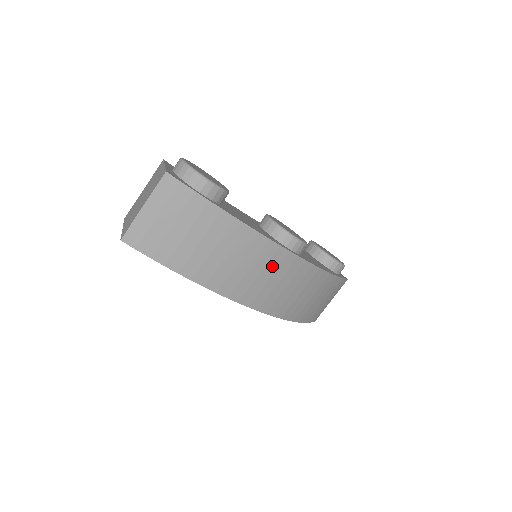
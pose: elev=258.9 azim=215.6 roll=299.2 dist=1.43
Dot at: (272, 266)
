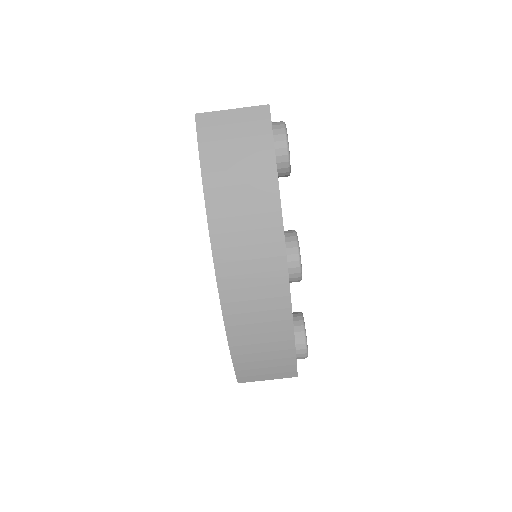
Dot at: (263, 251)
